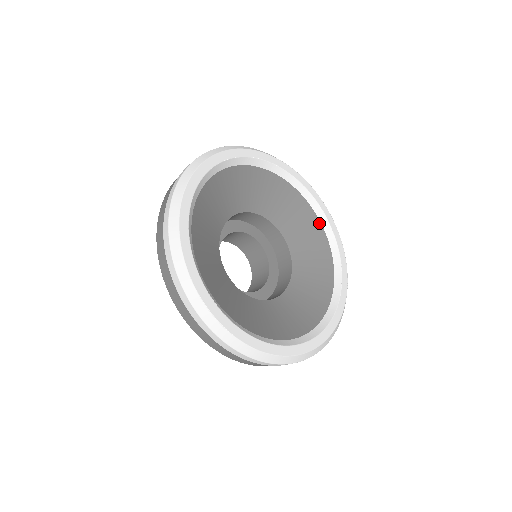
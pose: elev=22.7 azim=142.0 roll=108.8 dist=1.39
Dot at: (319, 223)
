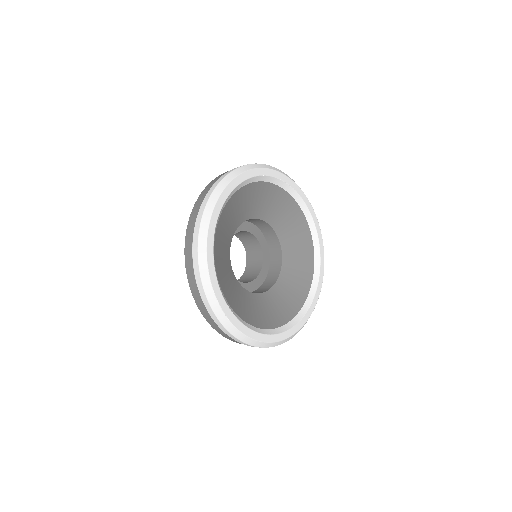
Dot at: (311, 240)
